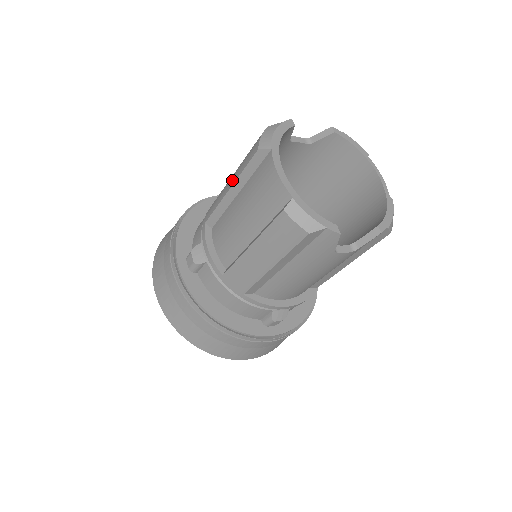
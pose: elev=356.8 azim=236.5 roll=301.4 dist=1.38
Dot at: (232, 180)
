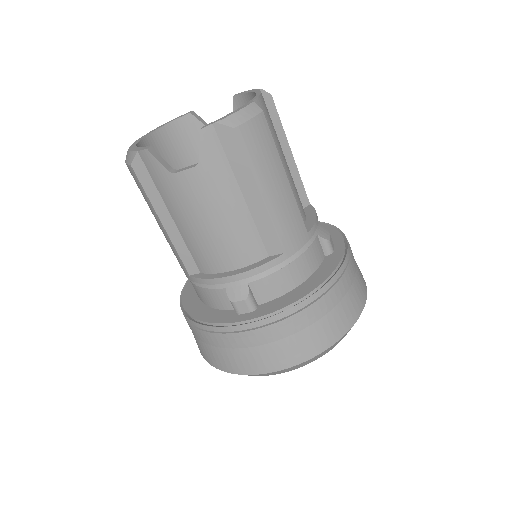
Dot at: occluded
